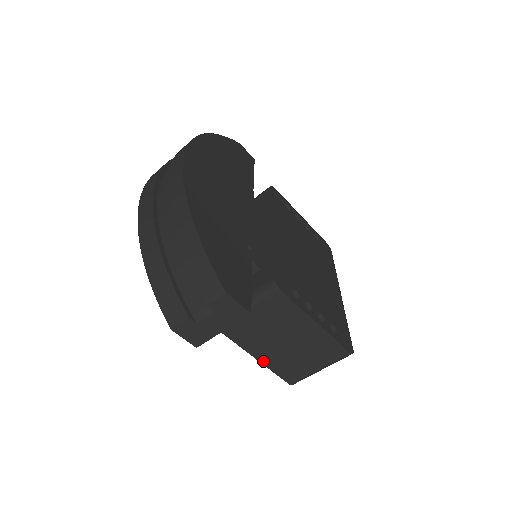
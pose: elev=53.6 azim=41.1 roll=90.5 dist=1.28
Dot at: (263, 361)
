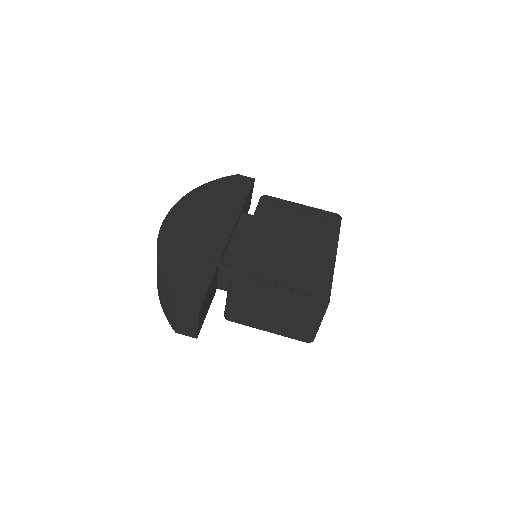
Dot at: (273, 332)
